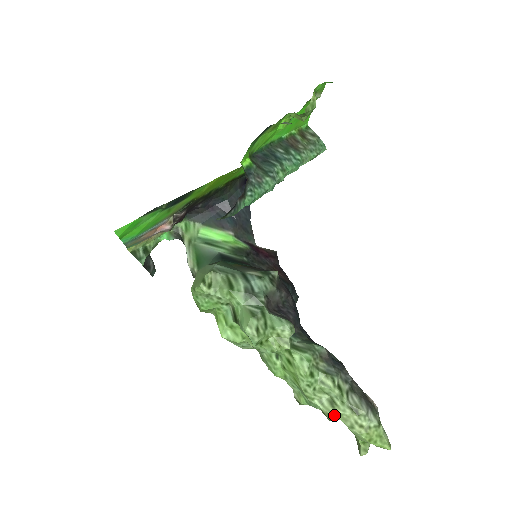
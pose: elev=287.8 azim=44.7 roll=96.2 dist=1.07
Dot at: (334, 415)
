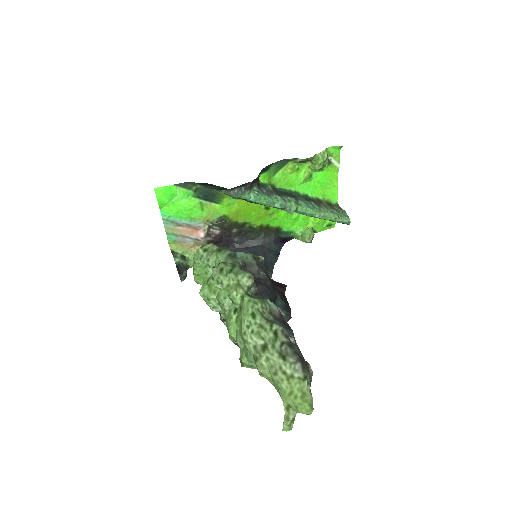
Dot at: (261, 355)
